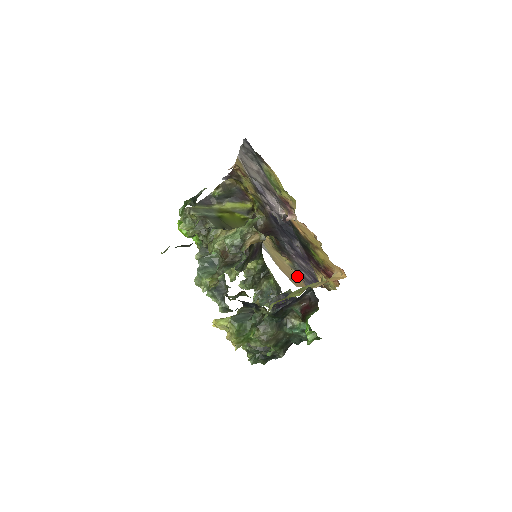
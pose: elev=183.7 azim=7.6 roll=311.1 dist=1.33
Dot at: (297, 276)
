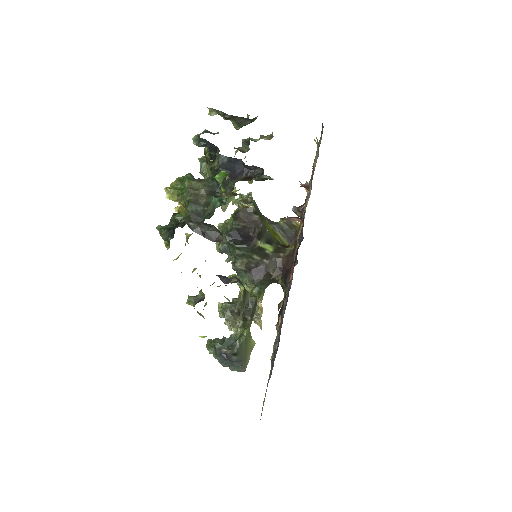
Dot at: occluded
